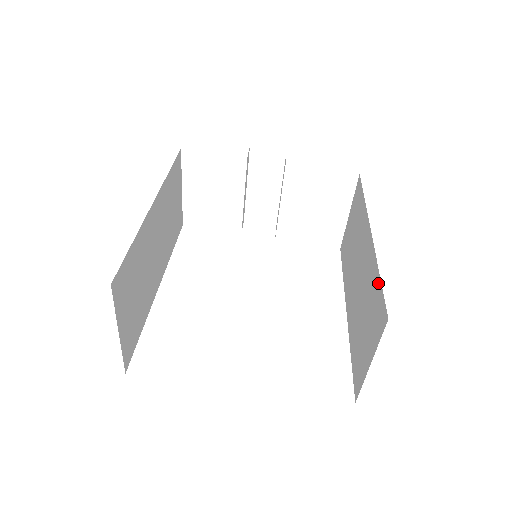
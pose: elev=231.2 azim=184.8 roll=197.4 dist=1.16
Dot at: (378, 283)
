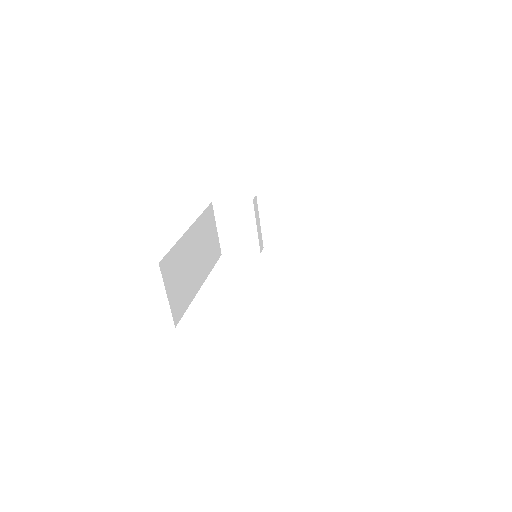
Dot at: occluded
